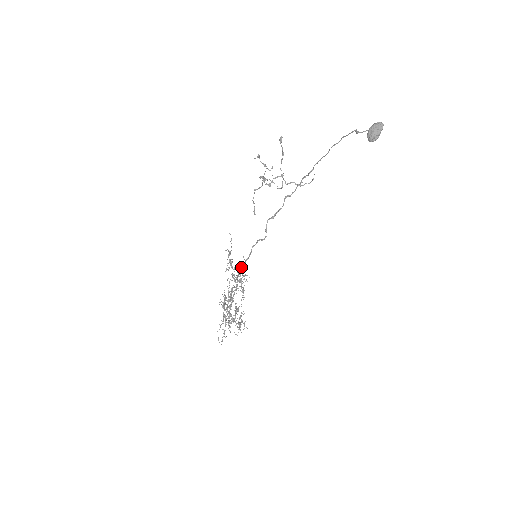
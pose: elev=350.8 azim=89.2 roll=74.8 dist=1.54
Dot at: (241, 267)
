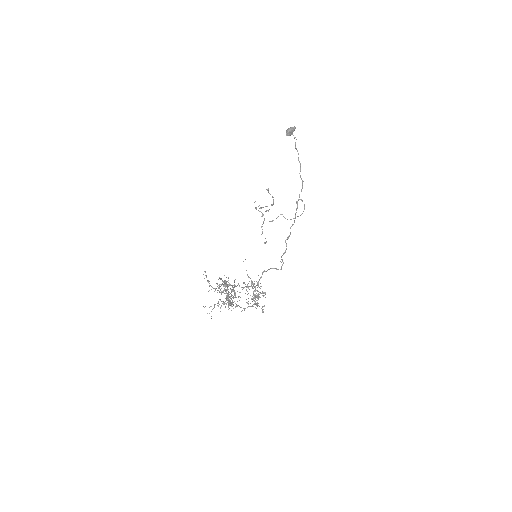
Dot at: (257, 284)
